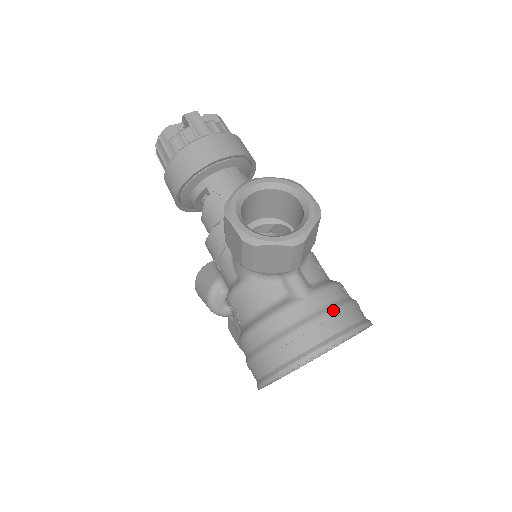
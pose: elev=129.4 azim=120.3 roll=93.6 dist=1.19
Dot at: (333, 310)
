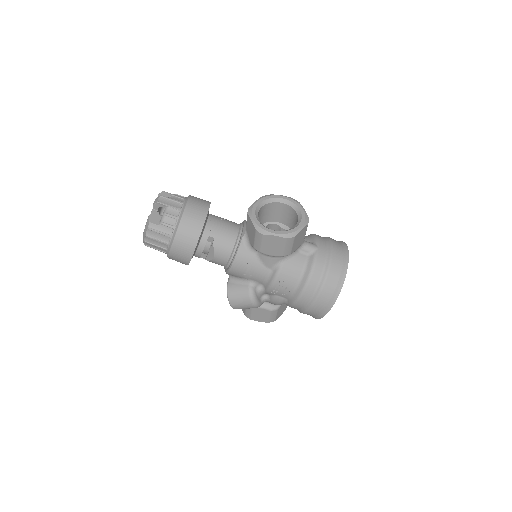
Dot at: (332, 245)
